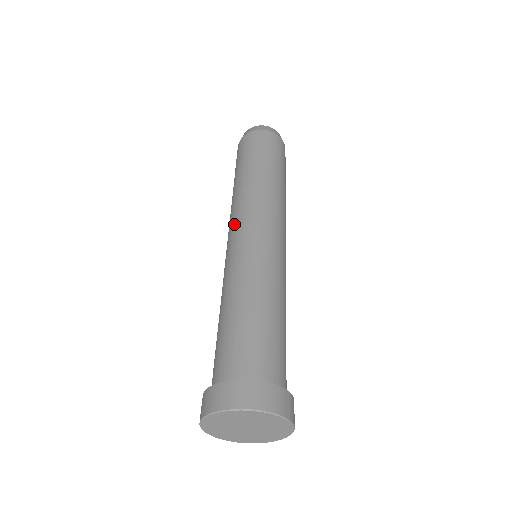
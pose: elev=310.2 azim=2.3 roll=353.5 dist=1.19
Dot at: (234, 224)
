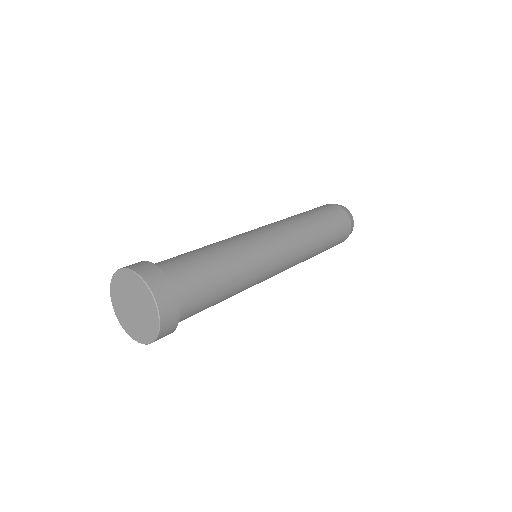
Dot at: occluded
